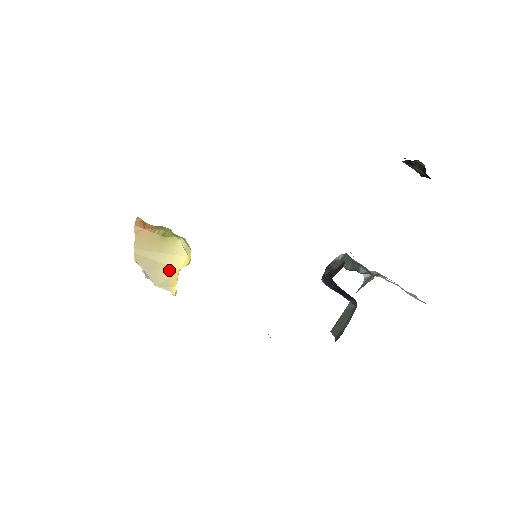
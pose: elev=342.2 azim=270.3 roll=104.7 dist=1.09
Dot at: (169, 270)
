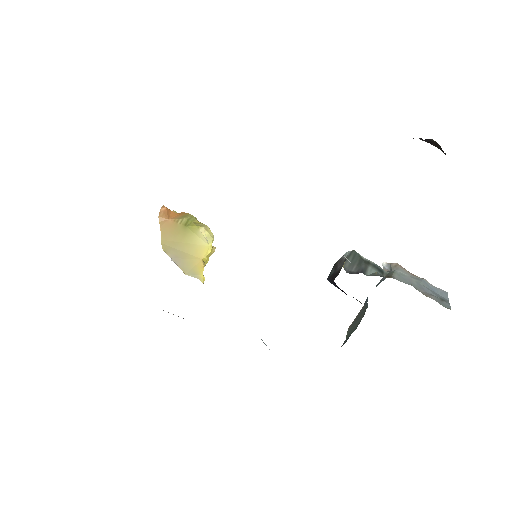
Dot at: (194, 259)
